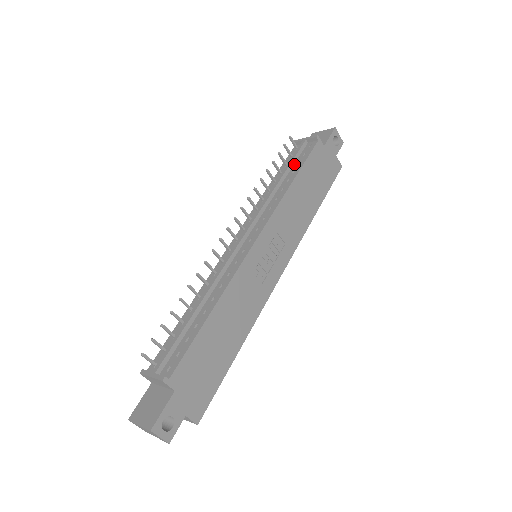
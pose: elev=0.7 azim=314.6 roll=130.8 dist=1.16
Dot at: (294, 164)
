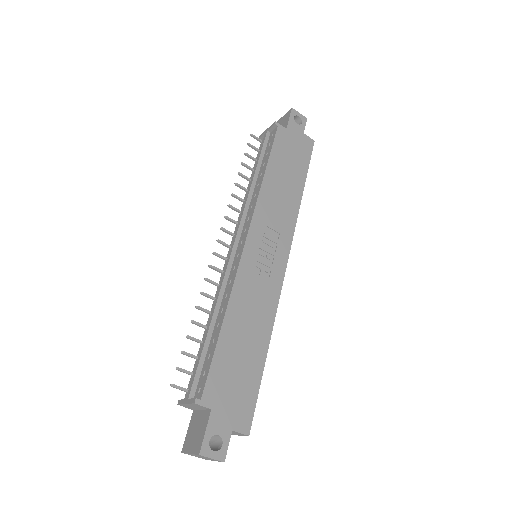
Dot at: (263, 157)
